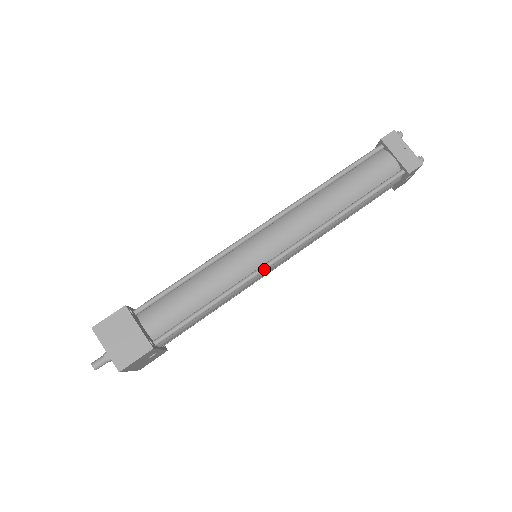
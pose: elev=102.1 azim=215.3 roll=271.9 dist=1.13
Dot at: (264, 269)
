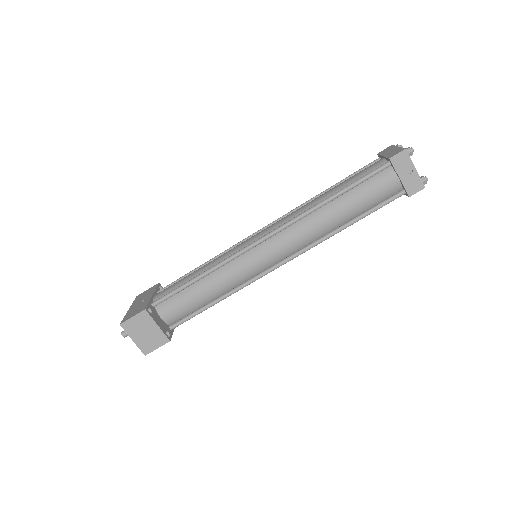
Dot at: occluded
